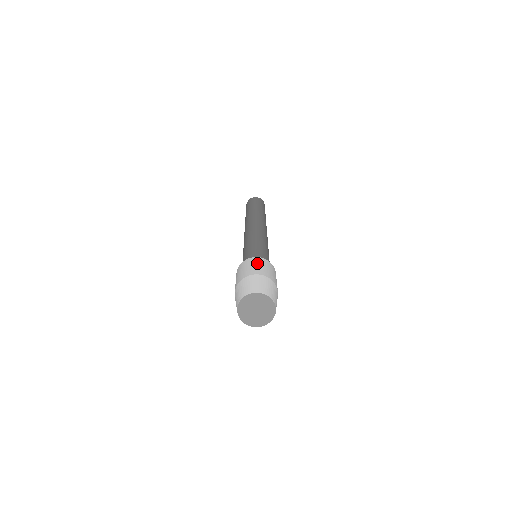
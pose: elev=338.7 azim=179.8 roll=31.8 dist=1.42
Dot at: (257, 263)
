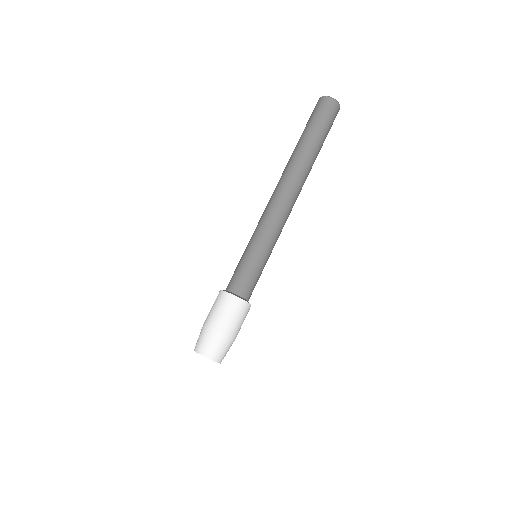
Dot at: (241, 316)
